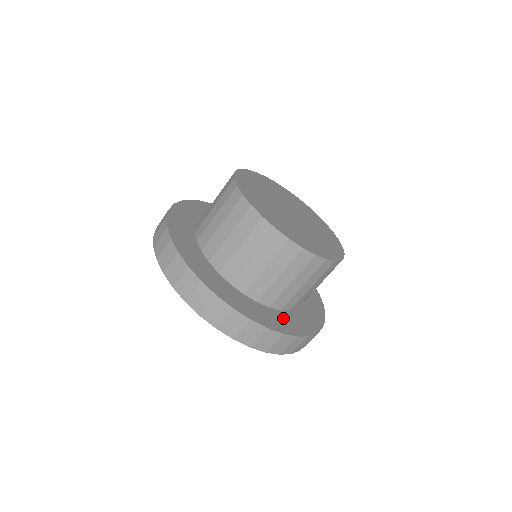
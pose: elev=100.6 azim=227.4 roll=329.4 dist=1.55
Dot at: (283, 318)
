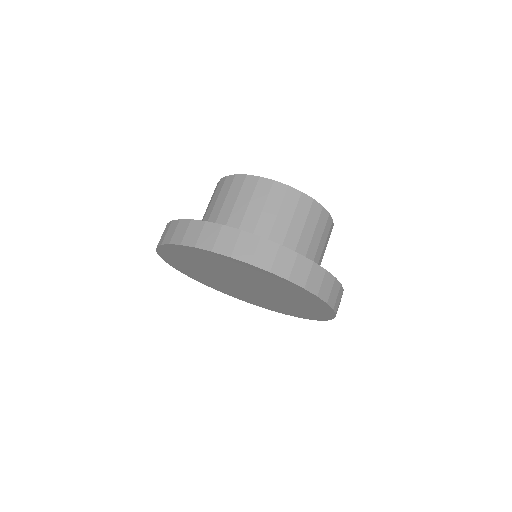
Dot at: occluded
